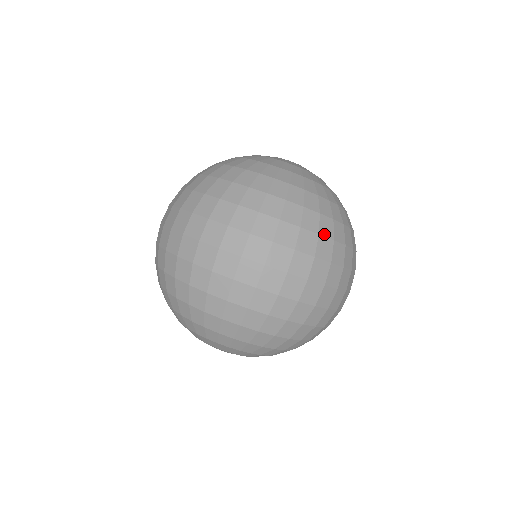
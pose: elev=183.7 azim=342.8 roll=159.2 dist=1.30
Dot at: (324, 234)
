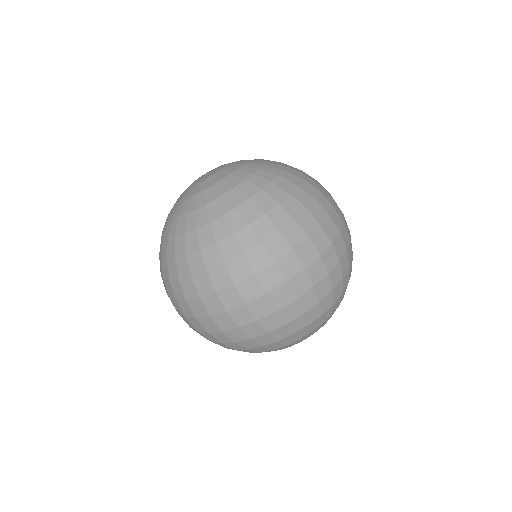
Dot at: (248, 248)
